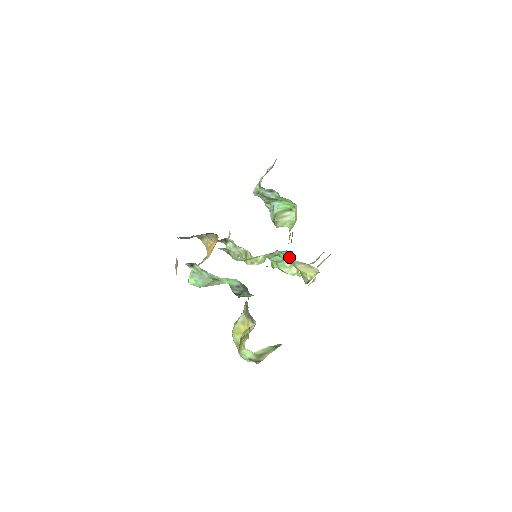
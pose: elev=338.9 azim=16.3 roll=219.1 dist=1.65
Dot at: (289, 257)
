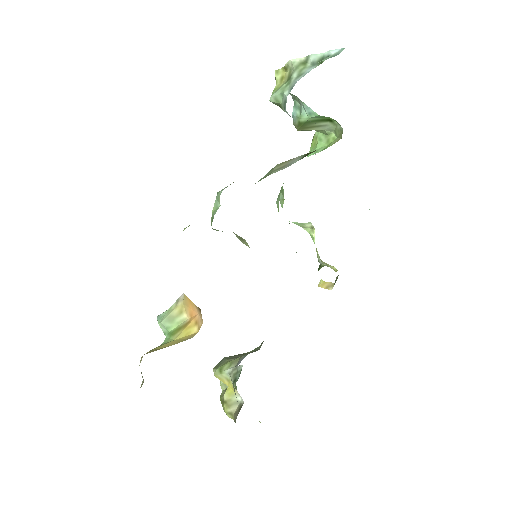
Dot at: occluded
